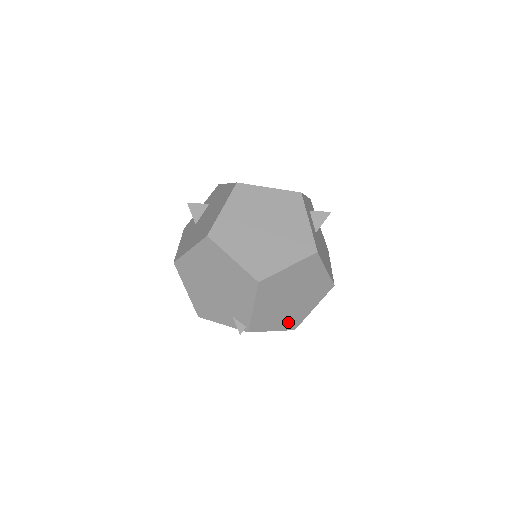
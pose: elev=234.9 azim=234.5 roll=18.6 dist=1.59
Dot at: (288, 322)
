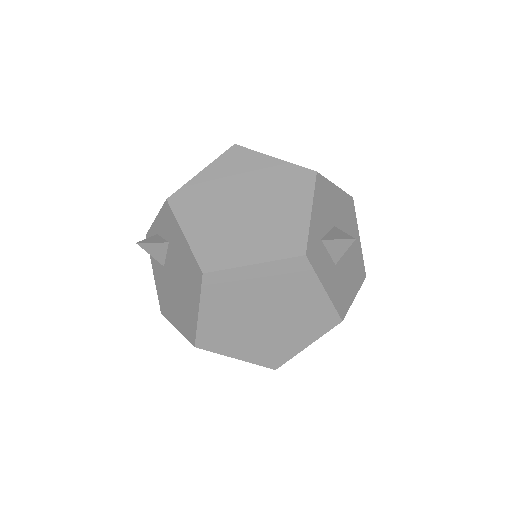
Dot at: occluded
